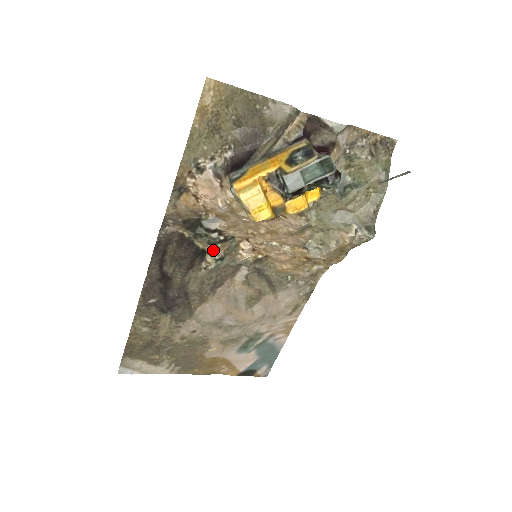
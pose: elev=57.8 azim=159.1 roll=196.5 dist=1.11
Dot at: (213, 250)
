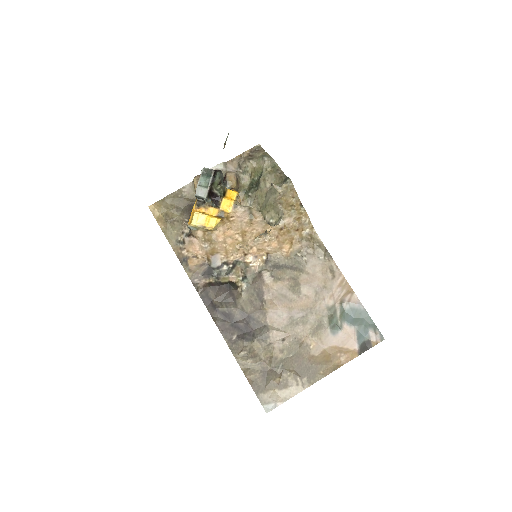
Dot at: (234, 276)
